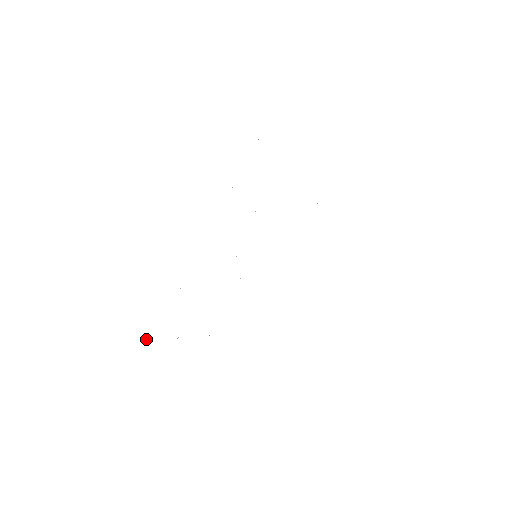
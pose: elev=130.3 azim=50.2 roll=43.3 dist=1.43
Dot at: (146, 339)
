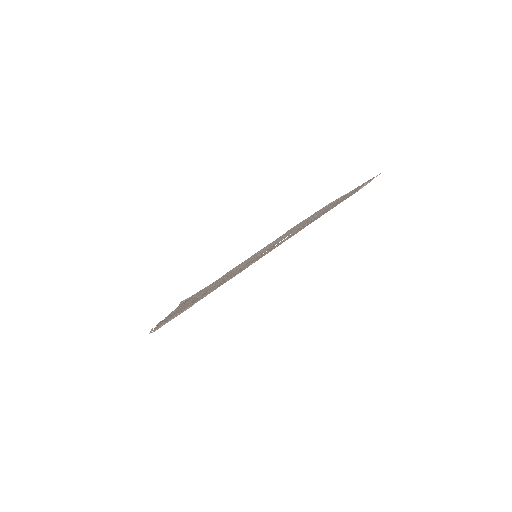
Dot at: (151, 330)
